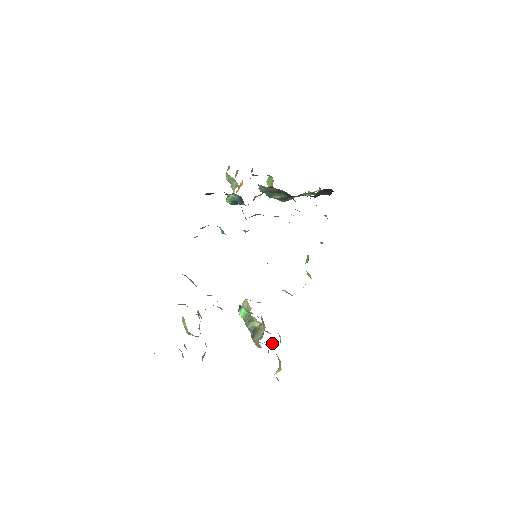
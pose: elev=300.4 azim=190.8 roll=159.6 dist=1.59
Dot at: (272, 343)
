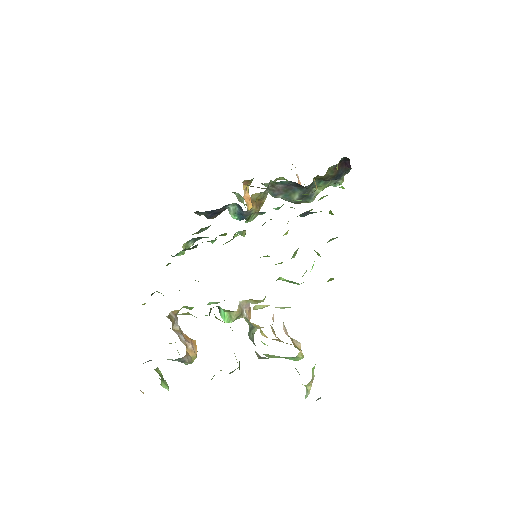
Dot at: (296, 357)
